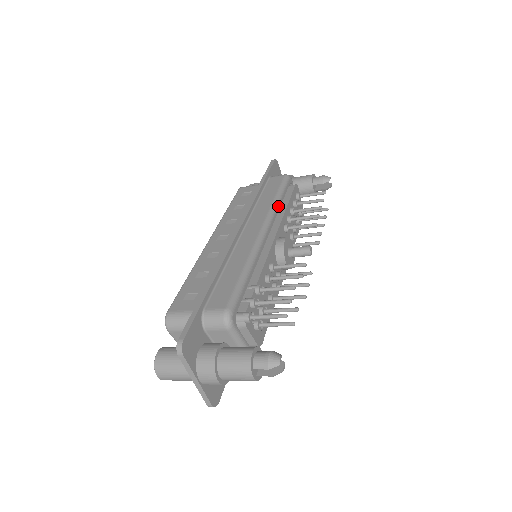
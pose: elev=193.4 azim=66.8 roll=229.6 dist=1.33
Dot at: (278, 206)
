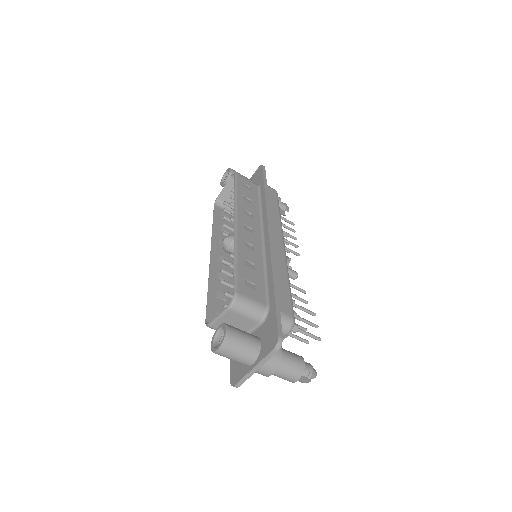
Dot at: occluded
